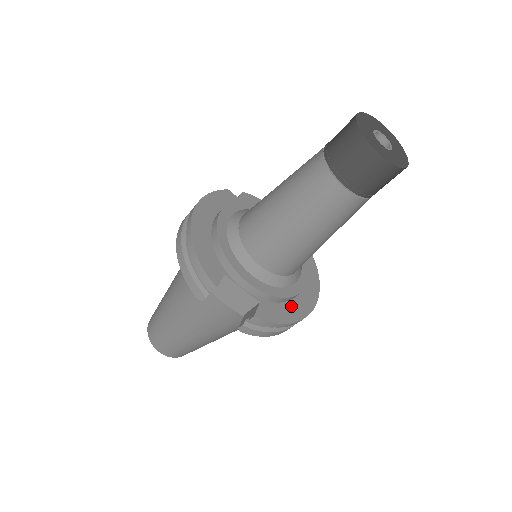
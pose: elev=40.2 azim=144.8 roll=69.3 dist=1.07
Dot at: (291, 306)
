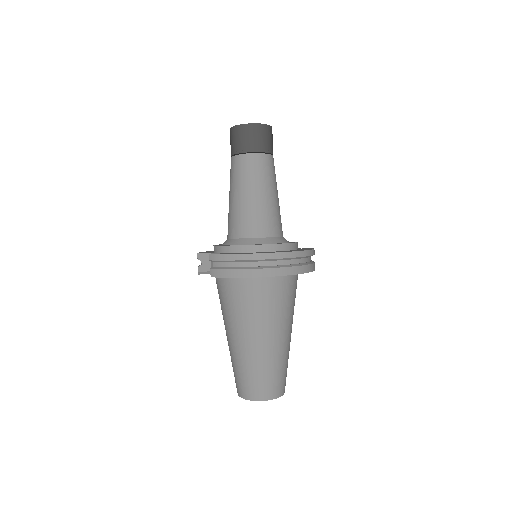
Dot at: occluded
